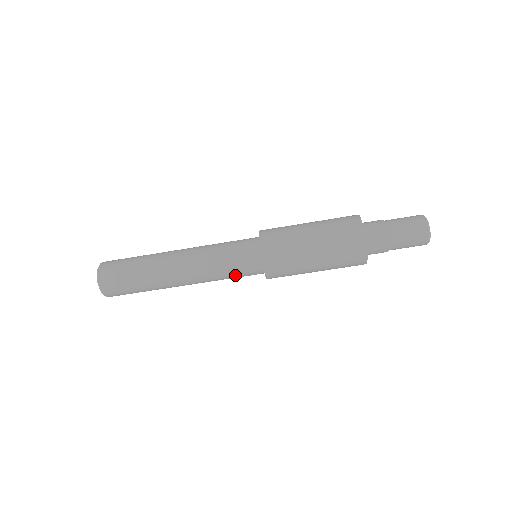
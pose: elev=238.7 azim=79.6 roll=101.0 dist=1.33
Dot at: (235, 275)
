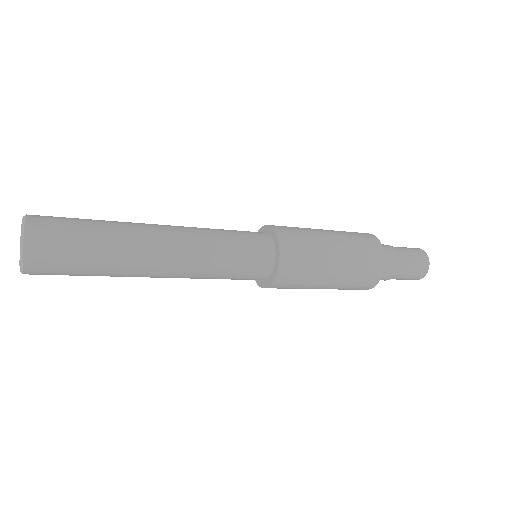
Dot at: (230, 278)
